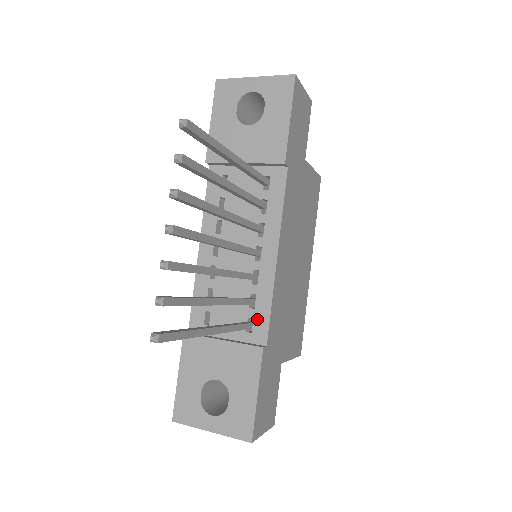
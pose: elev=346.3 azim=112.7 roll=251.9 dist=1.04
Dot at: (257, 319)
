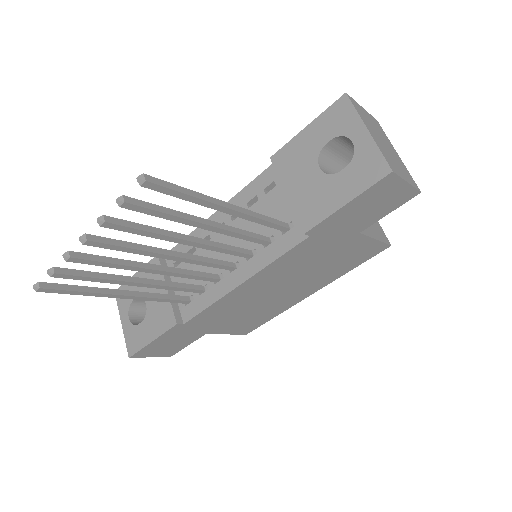
Dot at: (195, 303)
